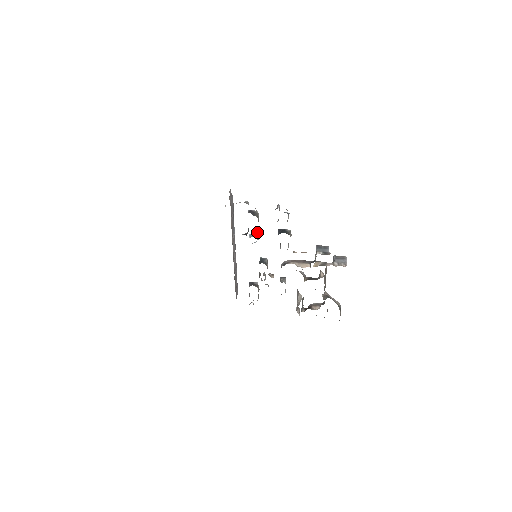
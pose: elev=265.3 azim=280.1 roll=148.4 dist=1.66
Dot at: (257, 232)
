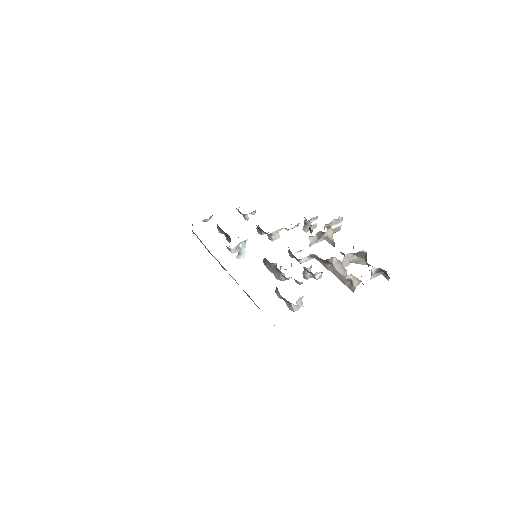
Dot at: occluded
